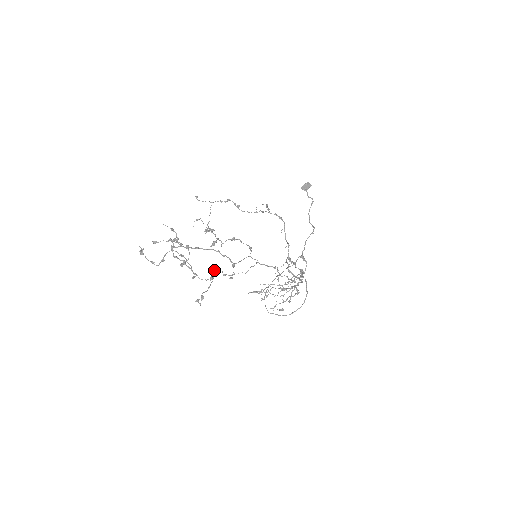
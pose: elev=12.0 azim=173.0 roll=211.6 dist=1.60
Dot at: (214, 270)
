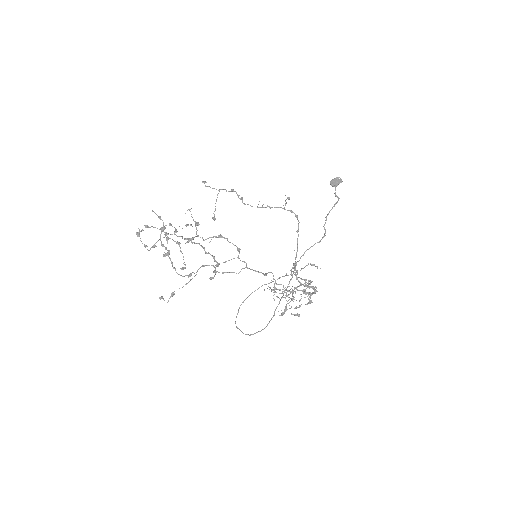
Dot at: (204, 265)
